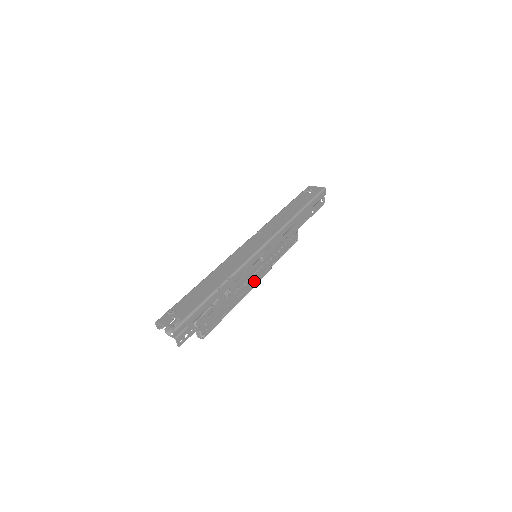
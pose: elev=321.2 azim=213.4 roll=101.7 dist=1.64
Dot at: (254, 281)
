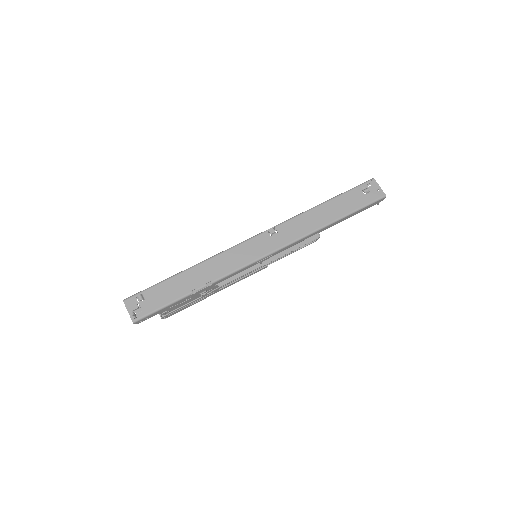
Dot at: (240, 279)
